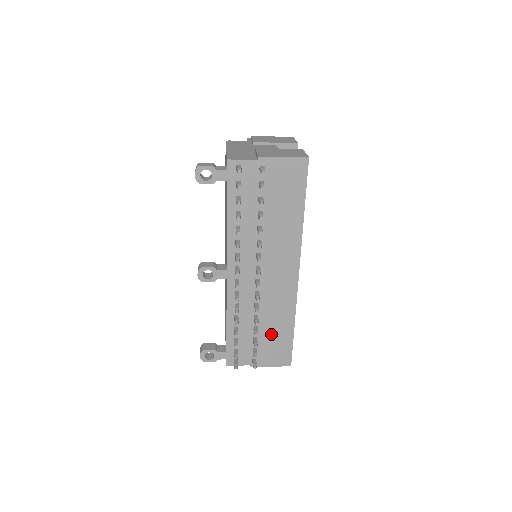
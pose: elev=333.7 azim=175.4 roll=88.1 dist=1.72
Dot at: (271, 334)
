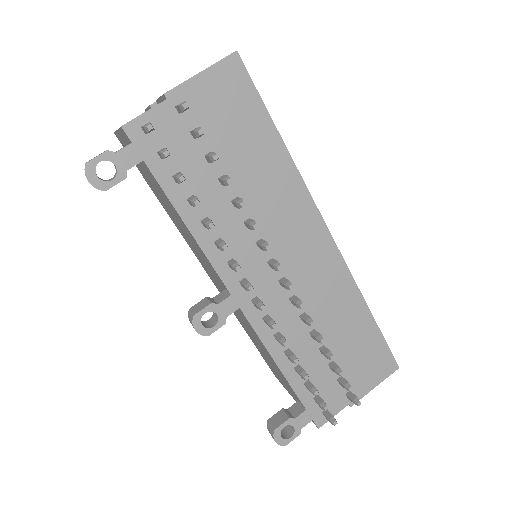
Dot at: (347, 343)
